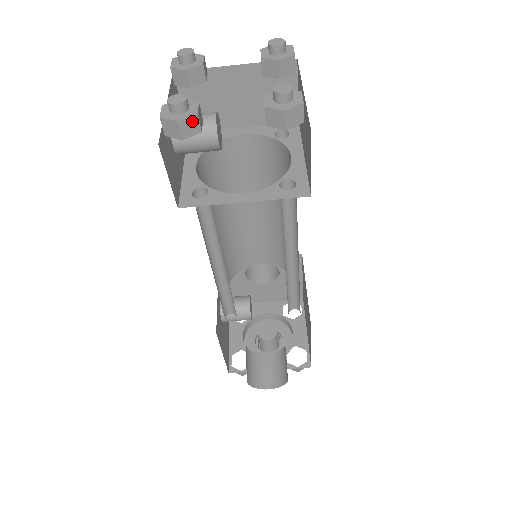
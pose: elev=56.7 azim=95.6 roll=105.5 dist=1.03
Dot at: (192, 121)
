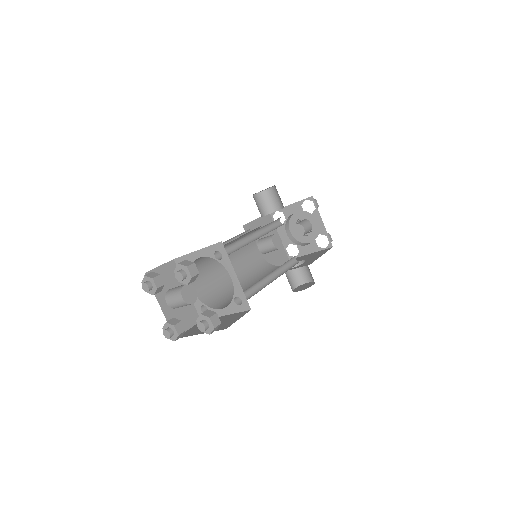
Dot at: (179, 336)
